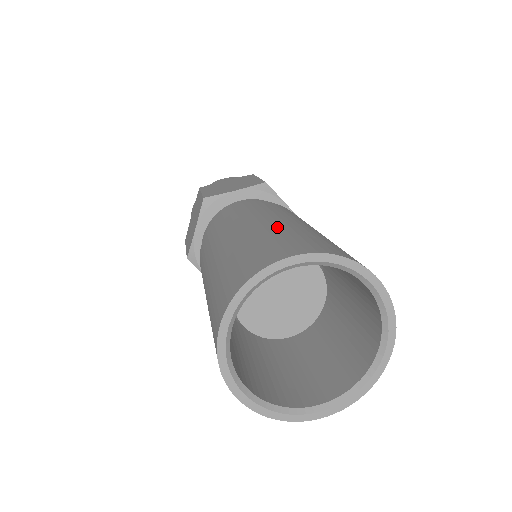
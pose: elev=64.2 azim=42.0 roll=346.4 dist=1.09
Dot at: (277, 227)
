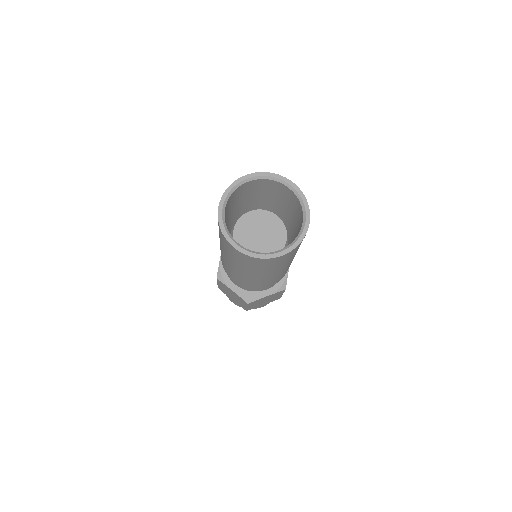
Dot at: occluded
